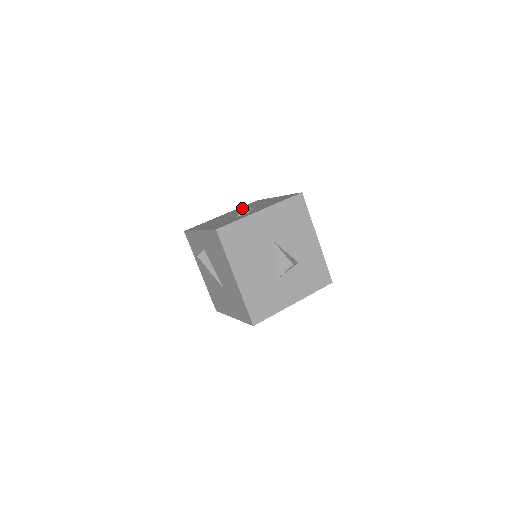
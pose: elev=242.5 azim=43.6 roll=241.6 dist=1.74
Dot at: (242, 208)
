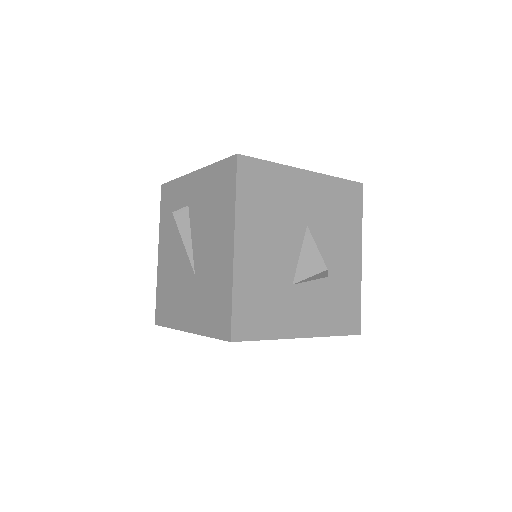
Dot at: occluded
